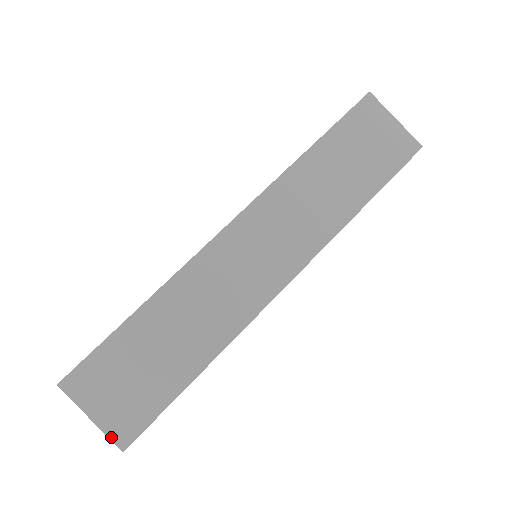
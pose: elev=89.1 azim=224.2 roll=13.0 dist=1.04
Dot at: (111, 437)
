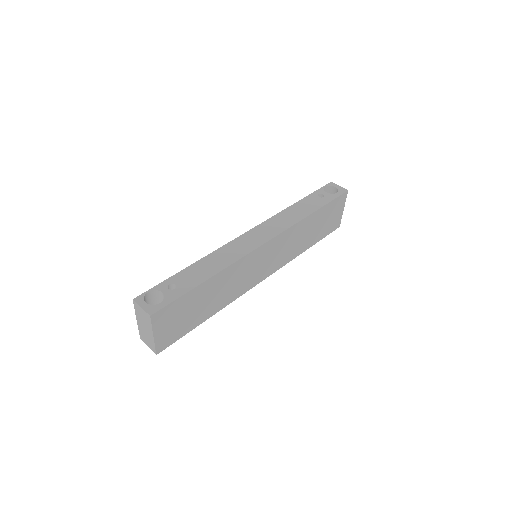
Dot at: (156, 347)
